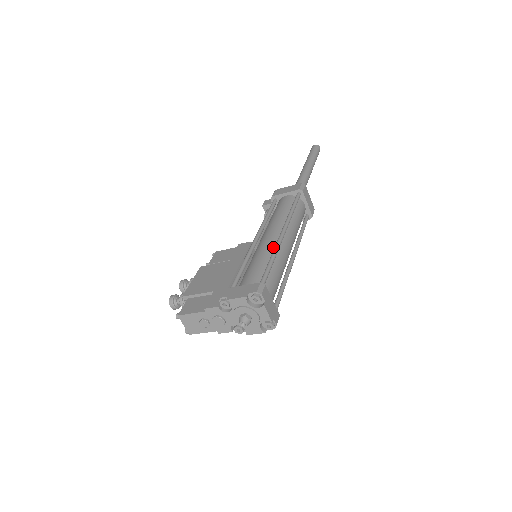
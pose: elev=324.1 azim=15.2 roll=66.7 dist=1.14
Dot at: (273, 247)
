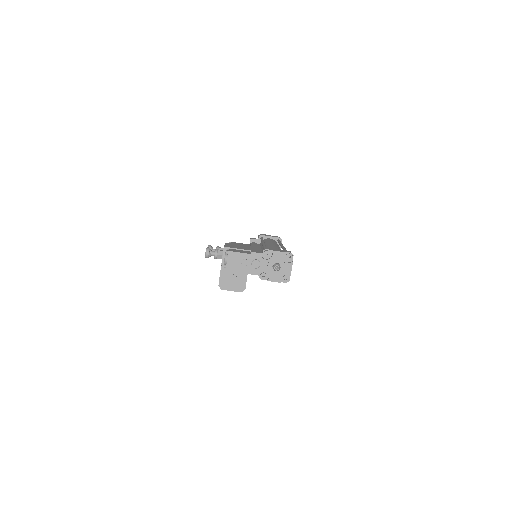
Dot at: (280, 249)
